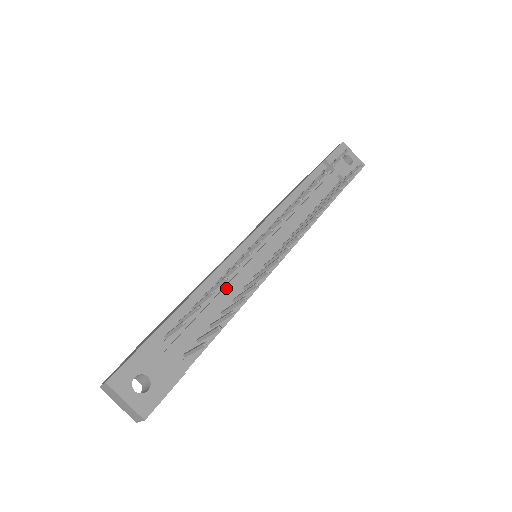
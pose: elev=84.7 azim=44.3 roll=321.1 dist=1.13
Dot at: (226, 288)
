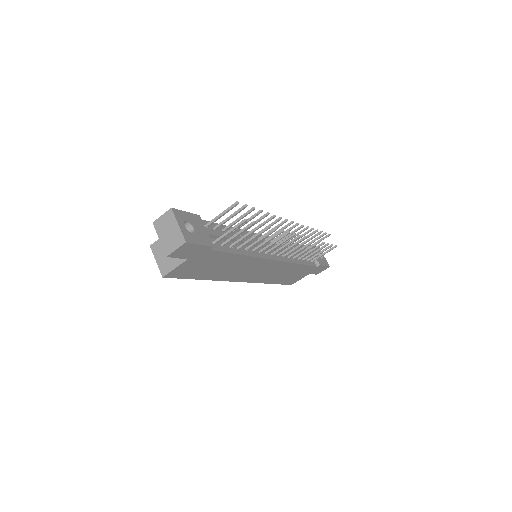
Dot at: (245, 238)
